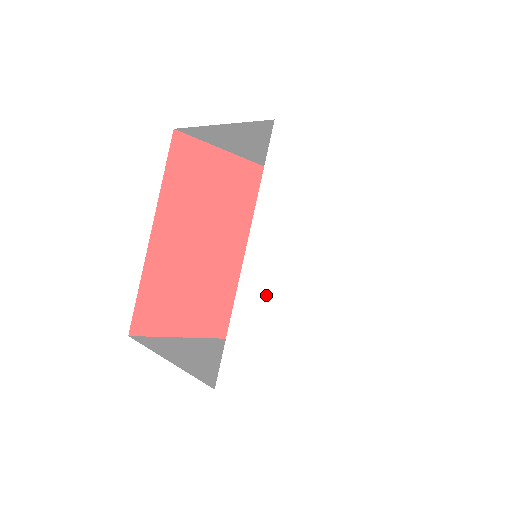
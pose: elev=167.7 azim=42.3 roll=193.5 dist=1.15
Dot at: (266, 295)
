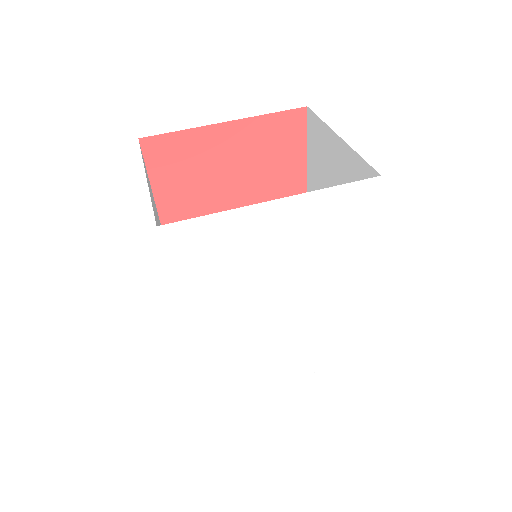
Dot at: (229, 344)
